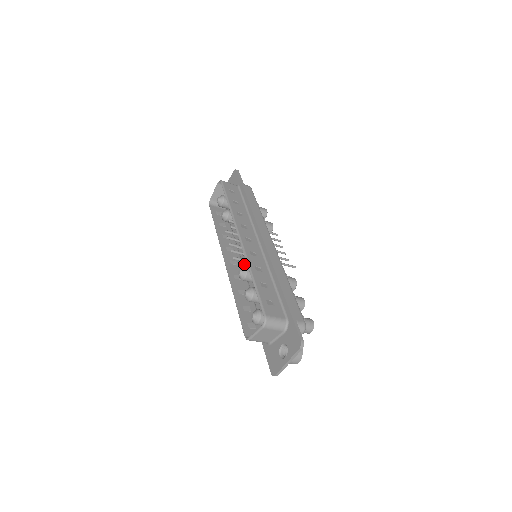
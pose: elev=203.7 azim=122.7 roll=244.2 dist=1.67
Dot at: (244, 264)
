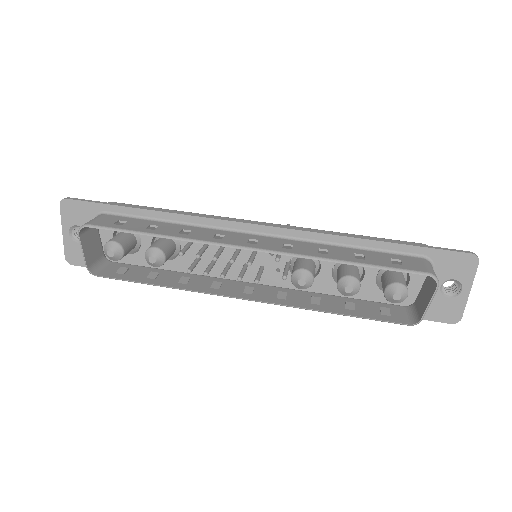
Dot at: (249, 281)
